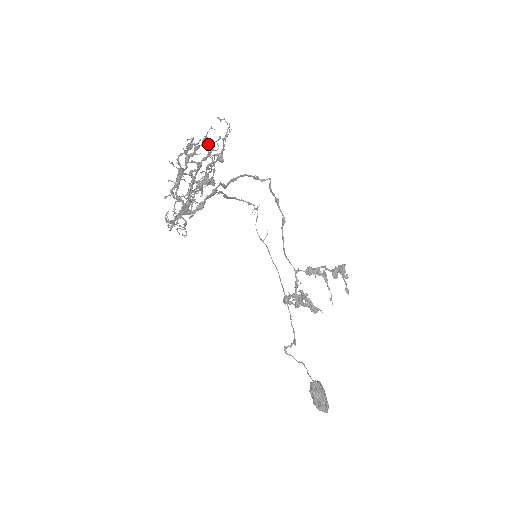
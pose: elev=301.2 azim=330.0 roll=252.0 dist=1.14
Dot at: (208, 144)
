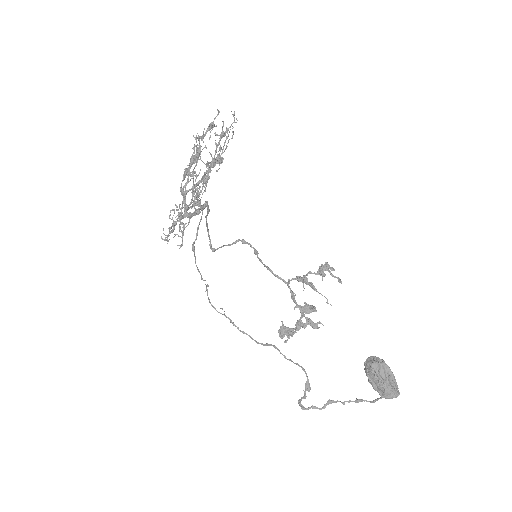
Dot at: (232, 114)
